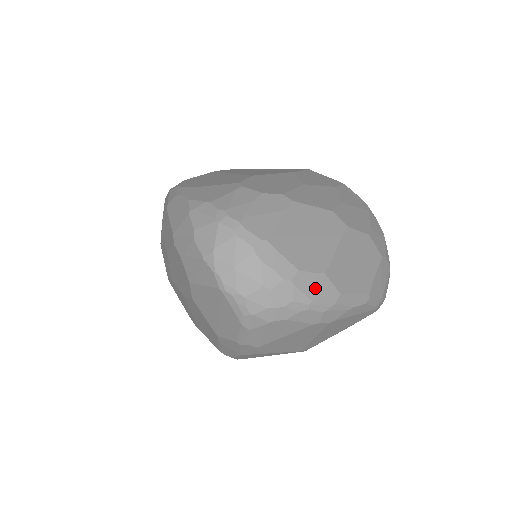
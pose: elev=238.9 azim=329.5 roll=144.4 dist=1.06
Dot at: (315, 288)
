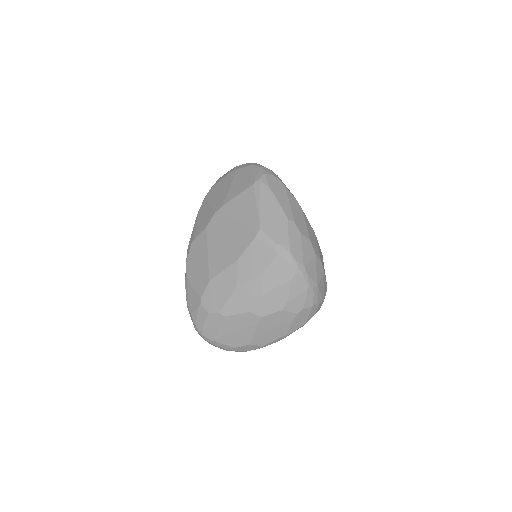
Dot at: (246, 349)
